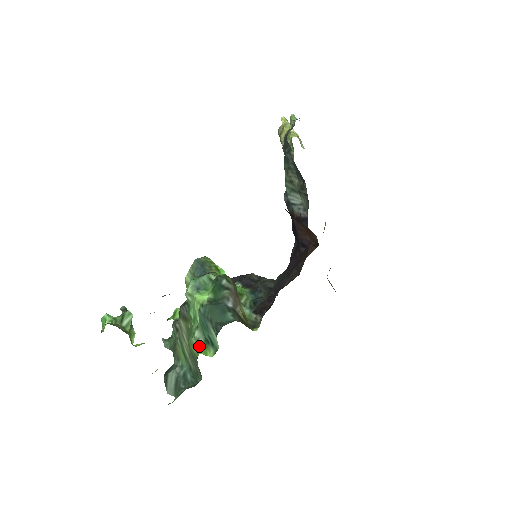
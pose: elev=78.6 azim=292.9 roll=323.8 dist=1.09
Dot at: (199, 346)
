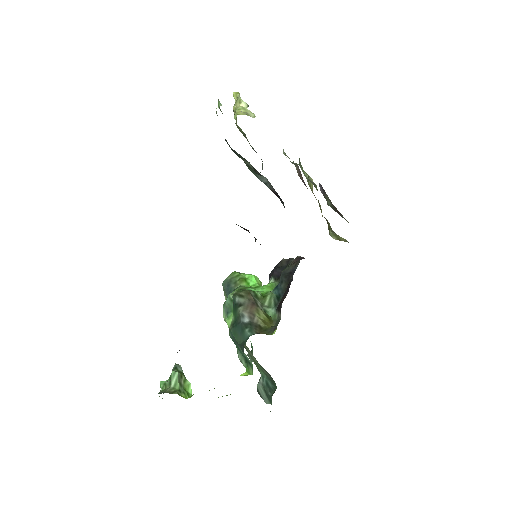
Dot at: occluded
